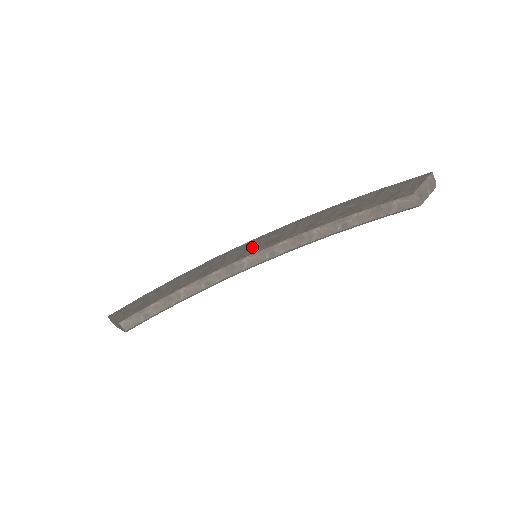
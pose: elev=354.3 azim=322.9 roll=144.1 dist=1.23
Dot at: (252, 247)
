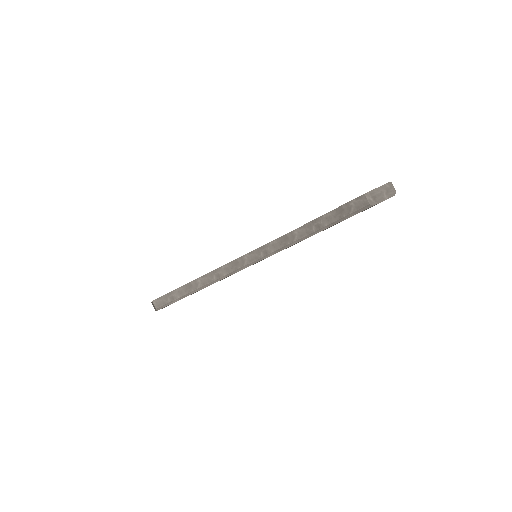
Dot at: occluded
